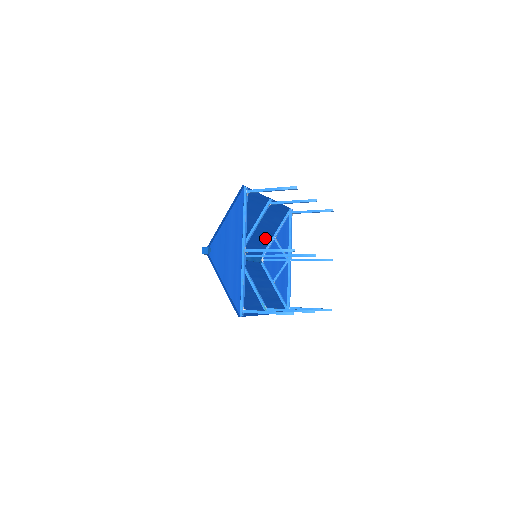
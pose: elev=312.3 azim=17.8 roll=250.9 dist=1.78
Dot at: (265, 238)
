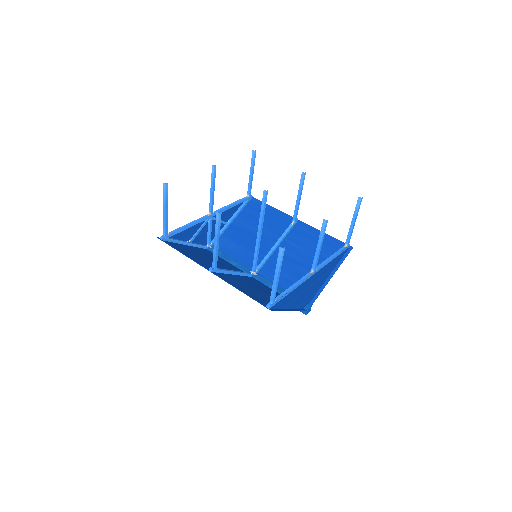
Dot at: occluded
